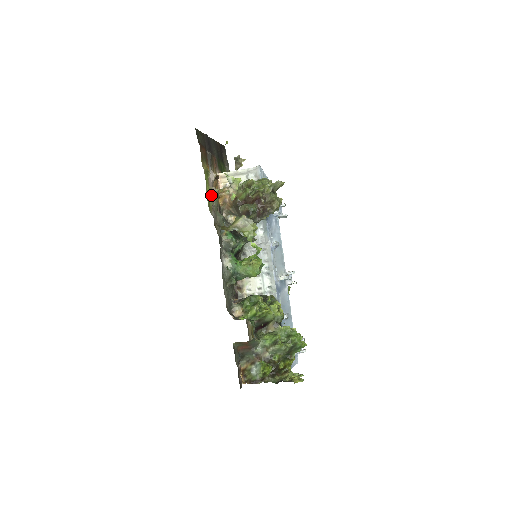
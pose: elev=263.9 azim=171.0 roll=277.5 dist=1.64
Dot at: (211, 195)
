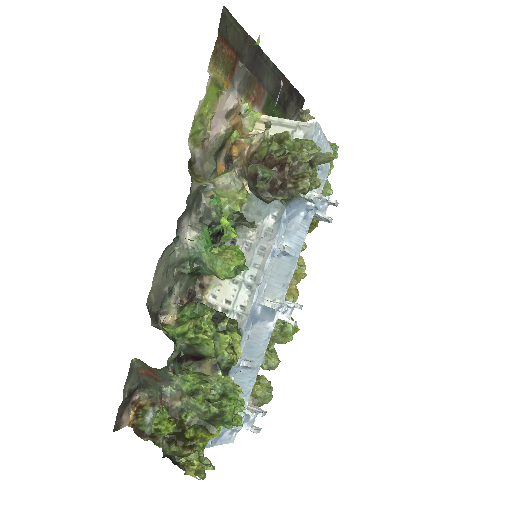
Dot at: (212, 126)
